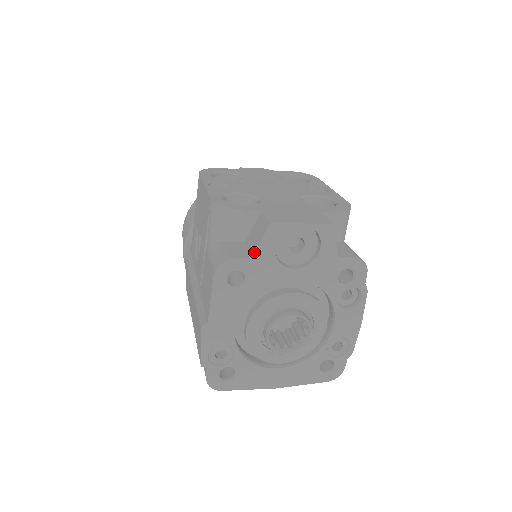
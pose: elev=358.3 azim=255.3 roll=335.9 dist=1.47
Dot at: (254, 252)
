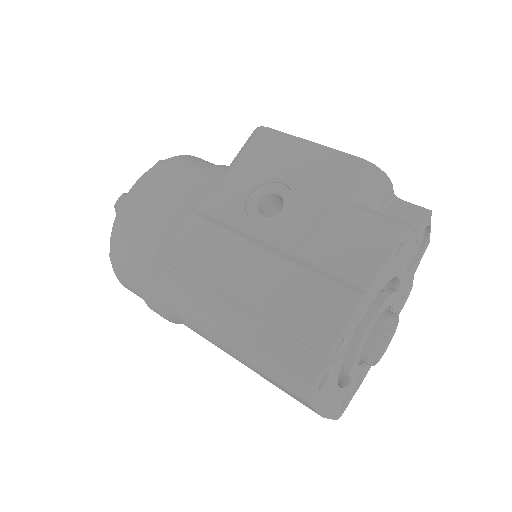
Dot at: (413, 232)
